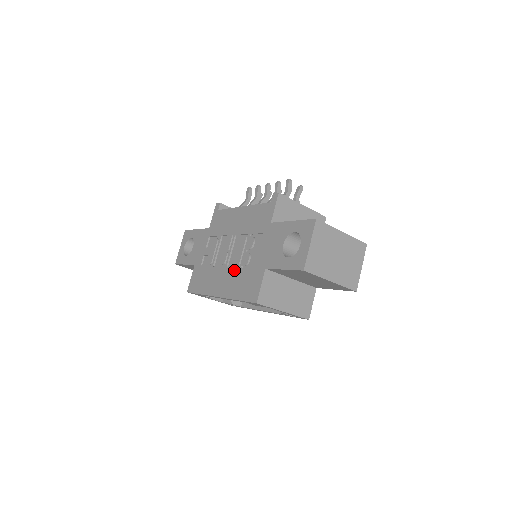
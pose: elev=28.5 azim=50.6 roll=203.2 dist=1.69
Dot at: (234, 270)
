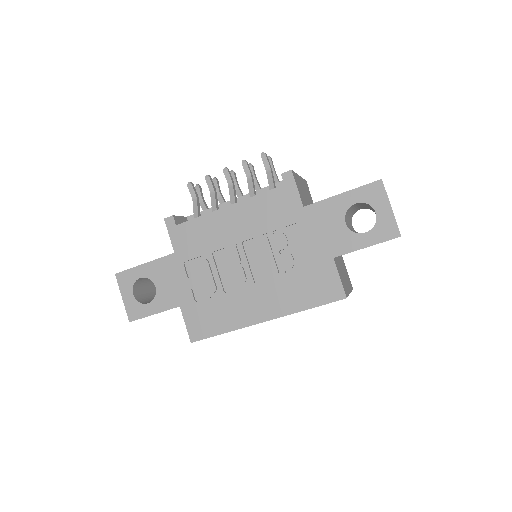
Dot at: (274, 281)
